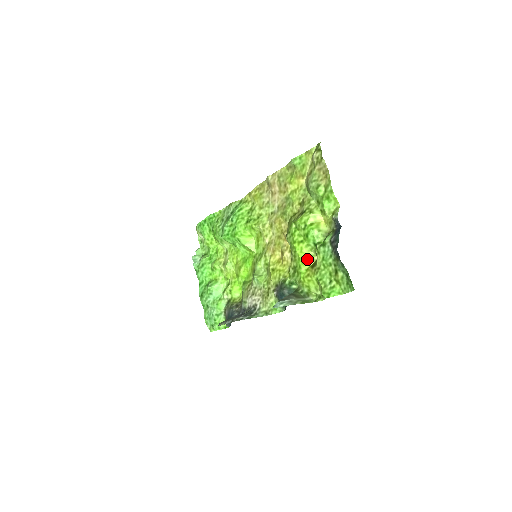
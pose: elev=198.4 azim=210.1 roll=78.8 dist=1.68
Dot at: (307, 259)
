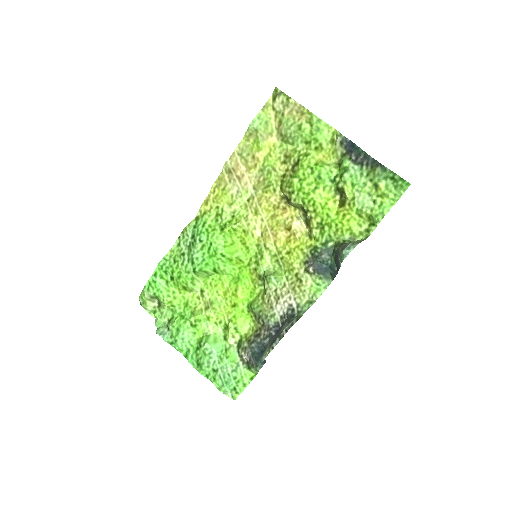
Dot at: (331, 203)
